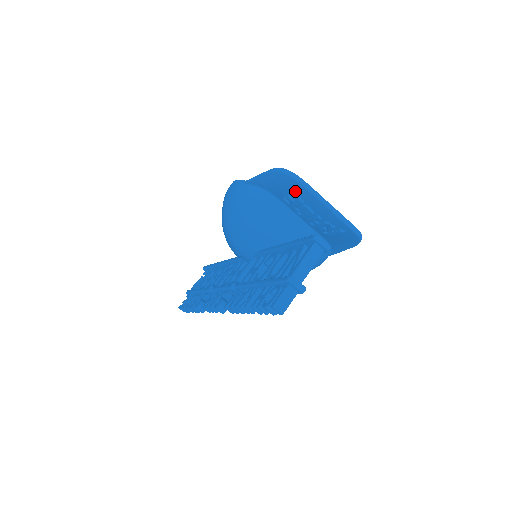
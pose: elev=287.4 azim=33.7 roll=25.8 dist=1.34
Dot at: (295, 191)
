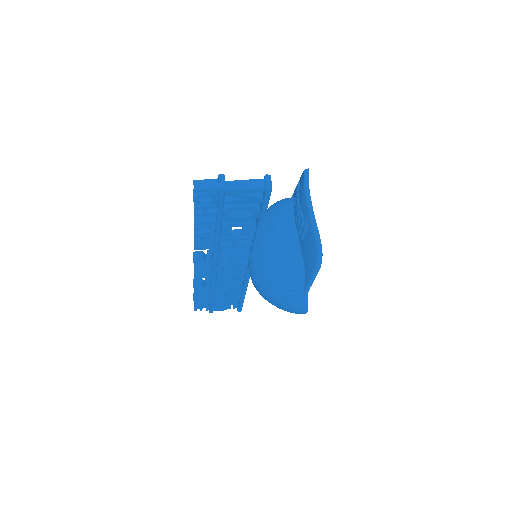
Dot at: (300, 182)
